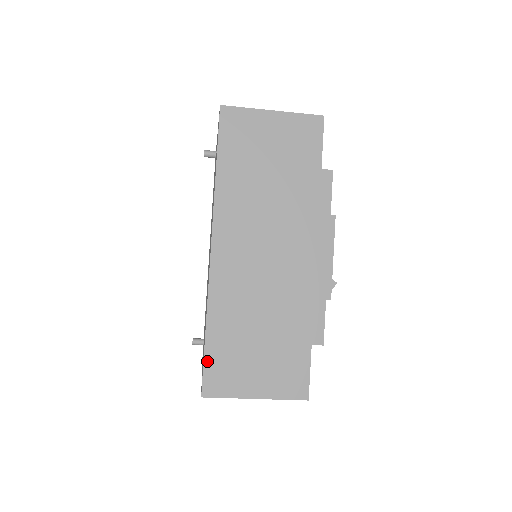
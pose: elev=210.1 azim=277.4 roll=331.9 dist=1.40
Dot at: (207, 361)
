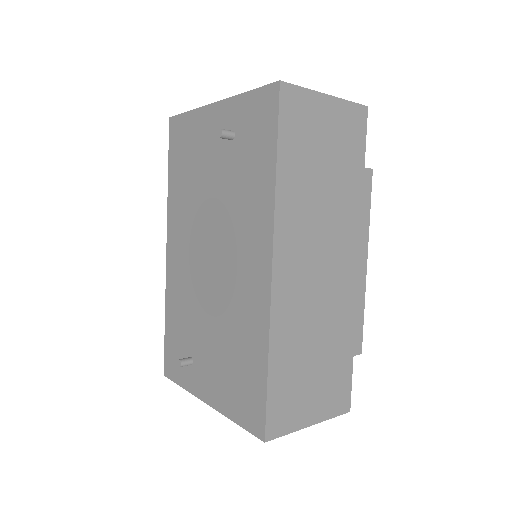
Dot at: (270, 400)
